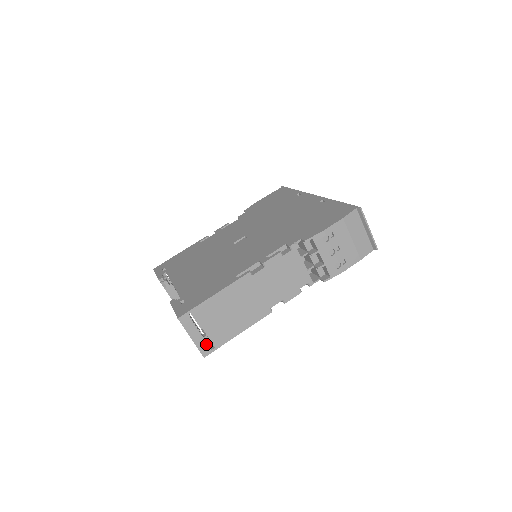
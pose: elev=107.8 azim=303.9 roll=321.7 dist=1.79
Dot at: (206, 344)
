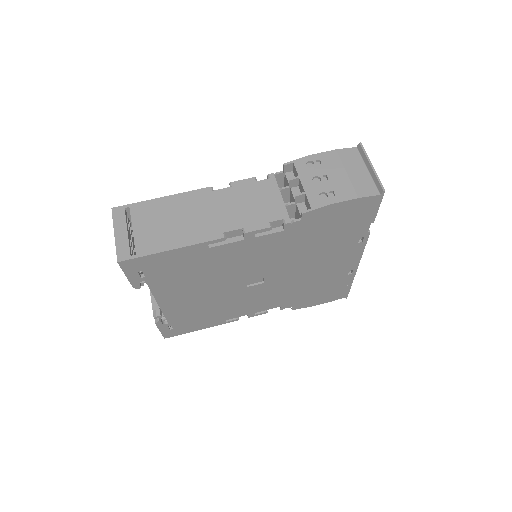
Dot at: (128, 247)
